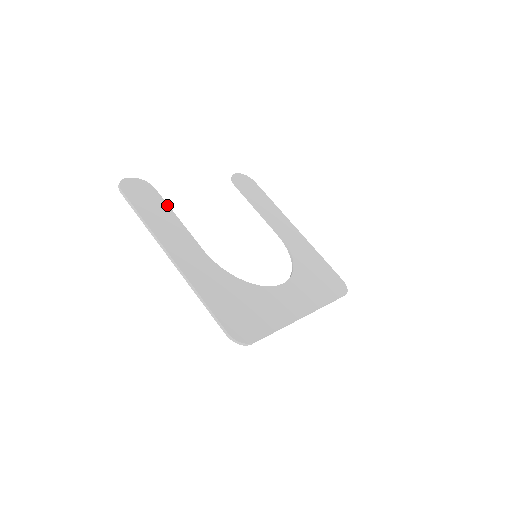
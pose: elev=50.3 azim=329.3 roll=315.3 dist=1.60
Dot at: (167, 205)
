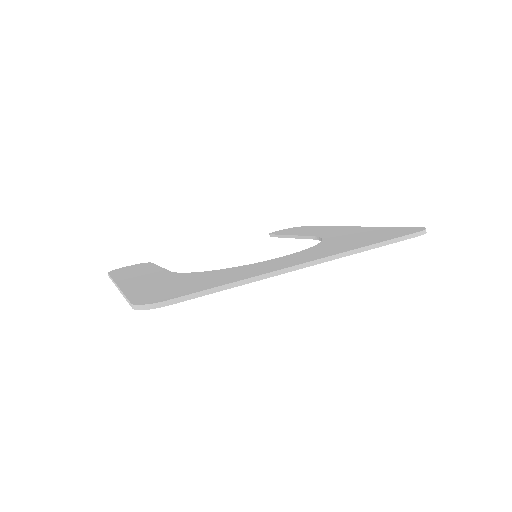
Dot at: (154, 265)
